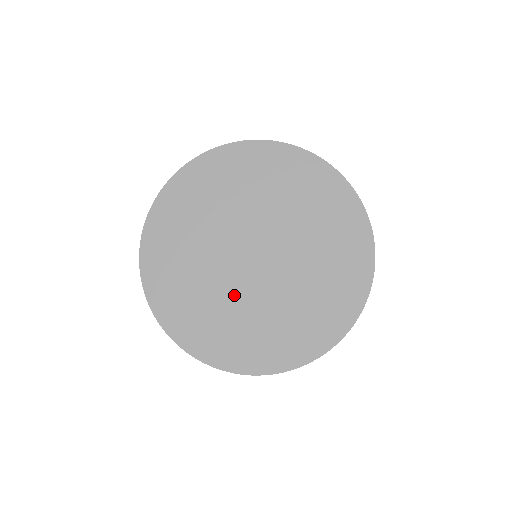
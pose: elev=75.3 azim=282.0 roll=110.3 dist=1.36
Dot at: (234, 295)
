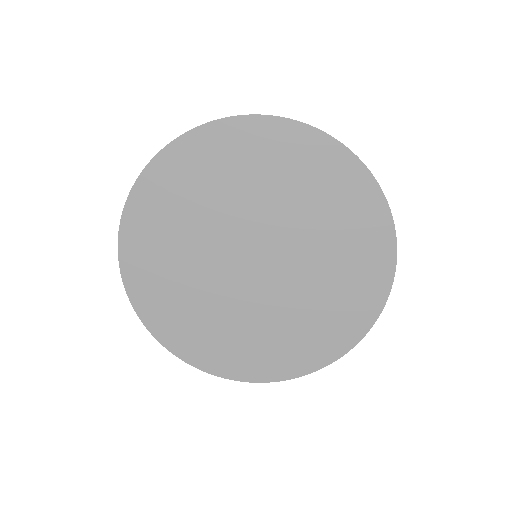
Dot at: (211, 286)
